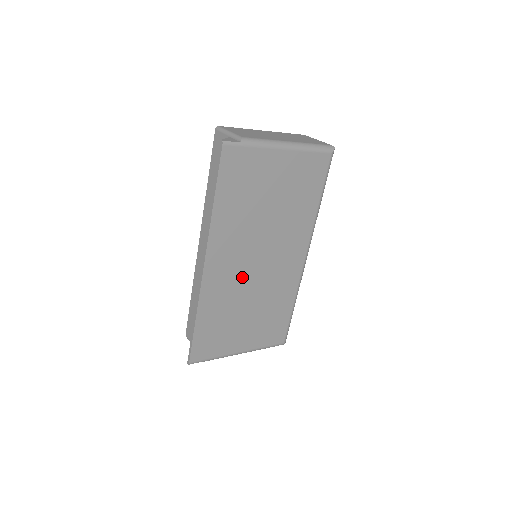
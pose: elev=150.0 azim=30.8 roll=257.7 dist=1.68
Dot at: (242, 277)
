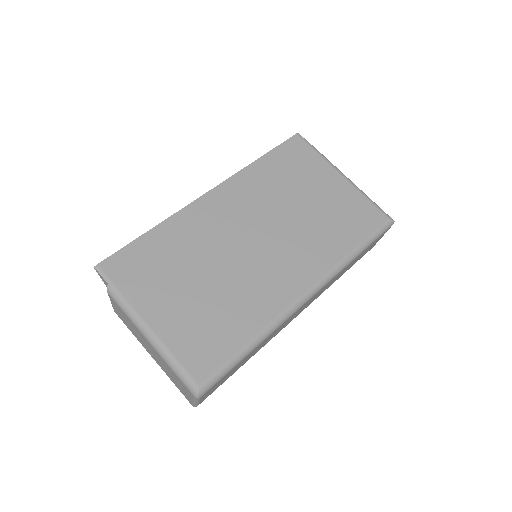
Dot at: (228, 238)
